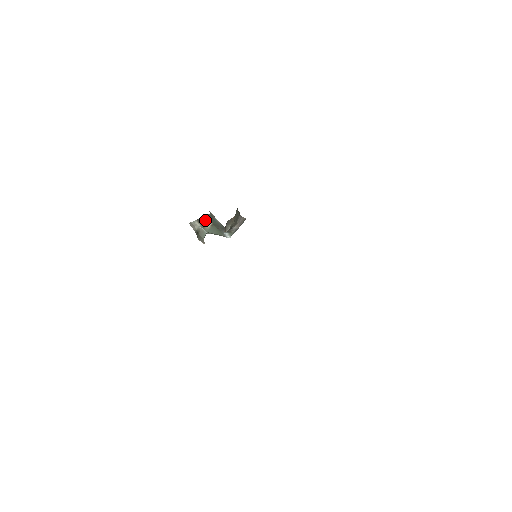
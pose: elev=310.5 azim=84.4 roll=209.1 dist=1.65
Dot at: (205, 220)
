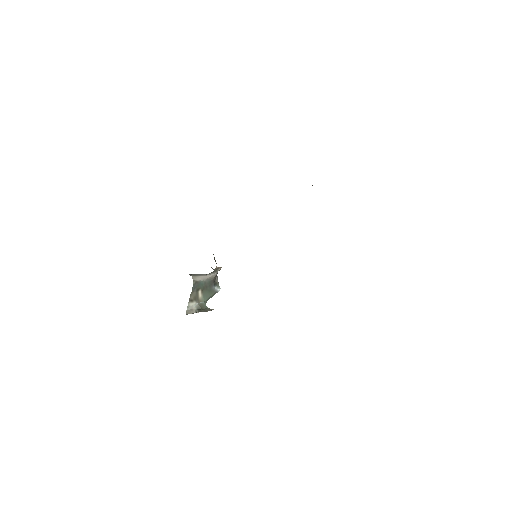
Dot at: (194, 294)
